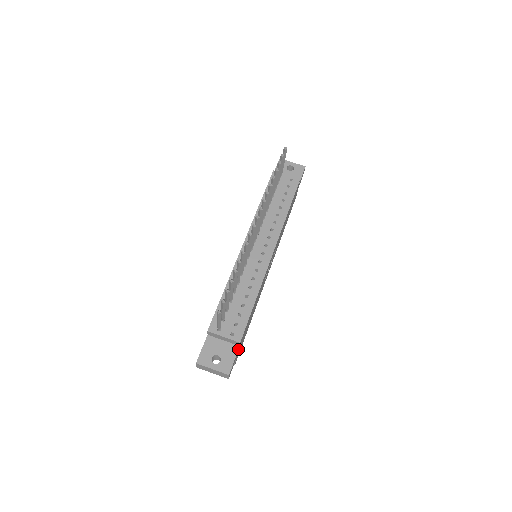
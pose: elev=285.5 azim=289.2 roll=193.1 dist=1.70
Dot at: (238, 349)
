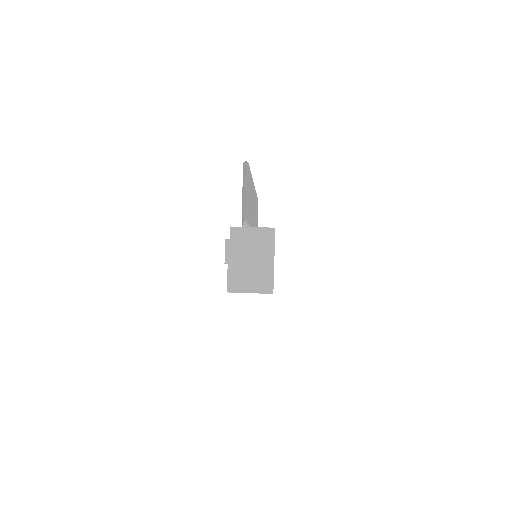
Dot at: occluded
